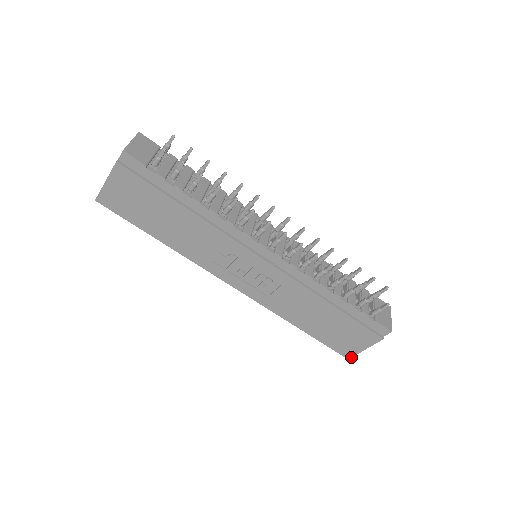
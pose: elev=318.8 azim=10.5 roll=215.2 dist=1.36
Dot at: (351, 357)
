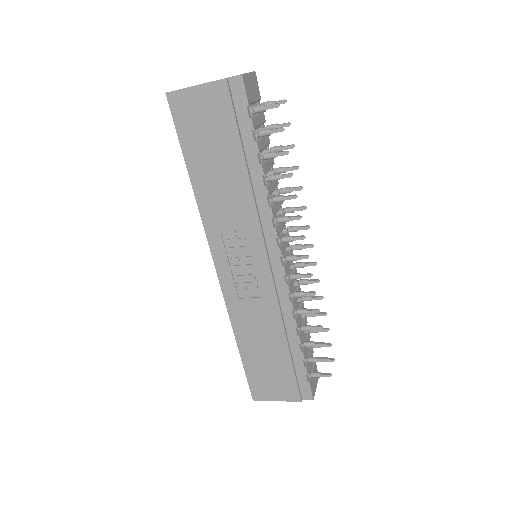
Dot at: (257, 400)
